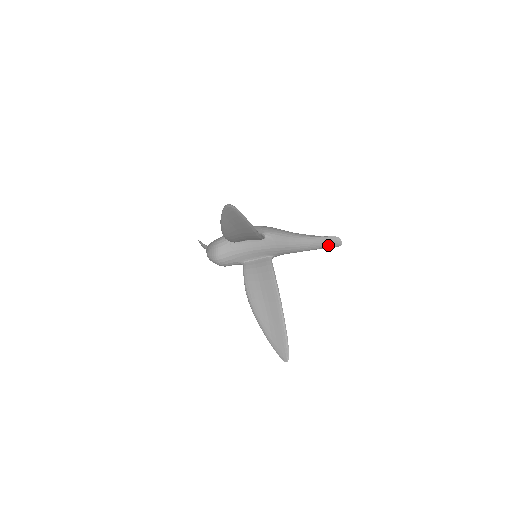
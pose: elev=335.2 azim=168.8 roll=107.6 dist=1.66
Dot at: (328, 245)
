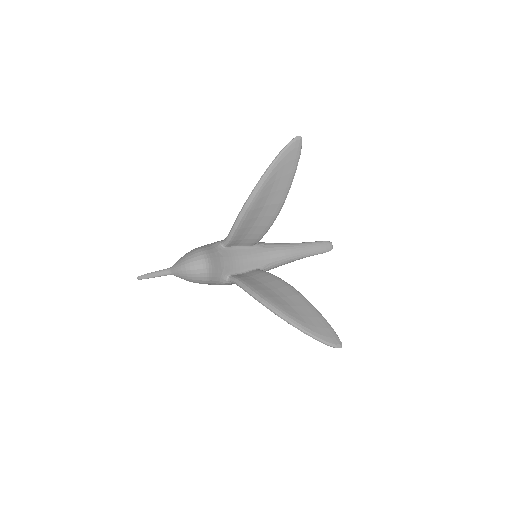
Dot at: (321, 249)
